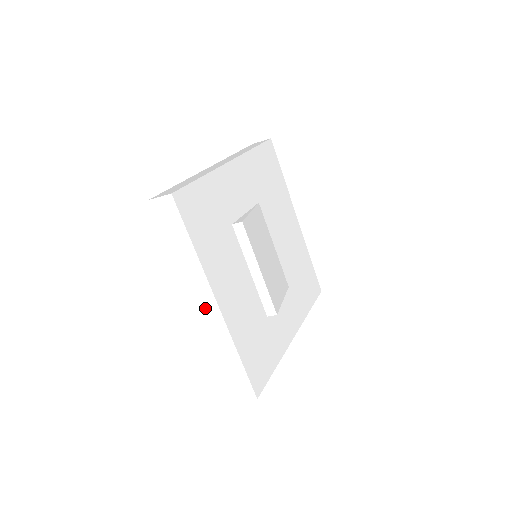
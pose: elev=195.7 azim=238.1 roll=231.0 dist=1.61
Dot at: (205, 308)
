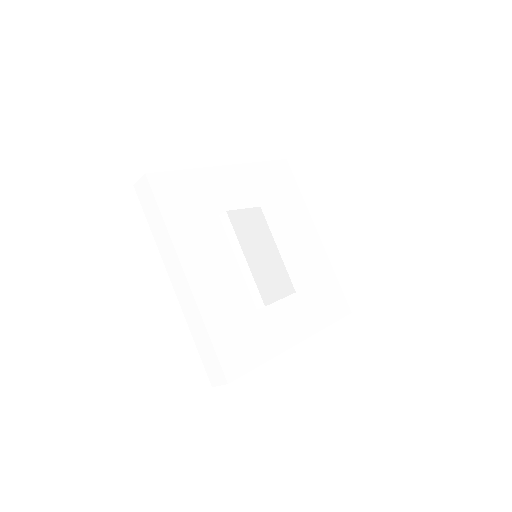
Dot at: (178, 283)
